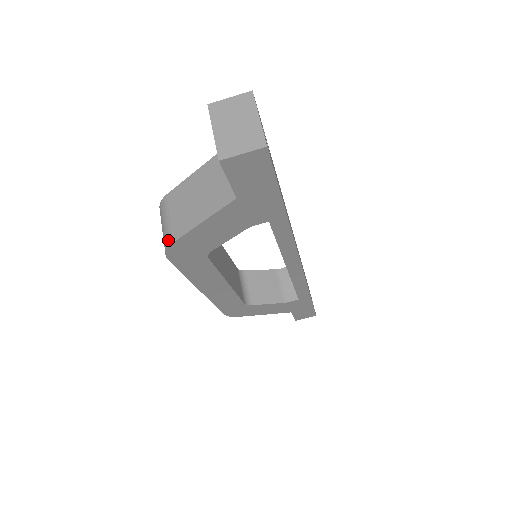
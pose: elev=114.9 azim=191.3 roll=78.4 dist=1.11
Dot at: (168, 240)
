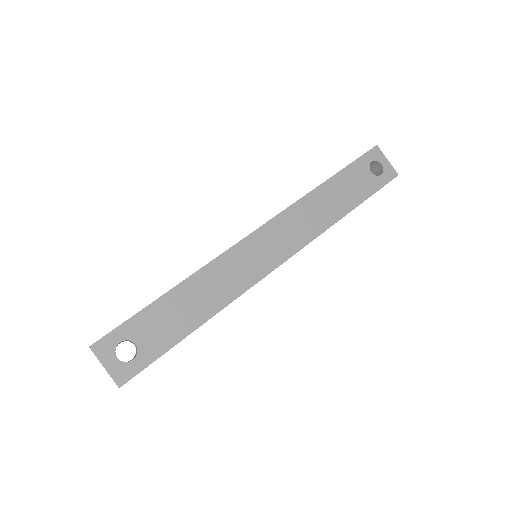
Dot at: occluded
